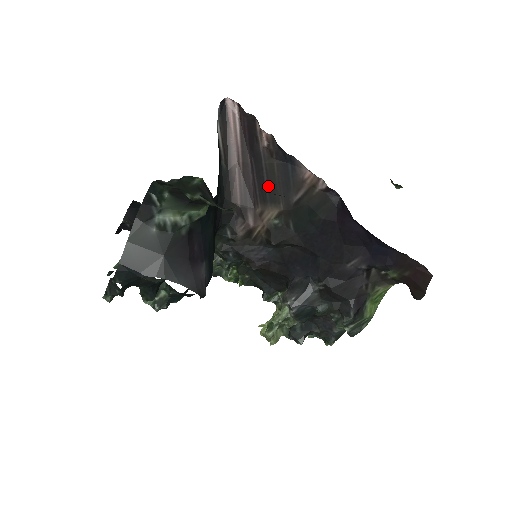
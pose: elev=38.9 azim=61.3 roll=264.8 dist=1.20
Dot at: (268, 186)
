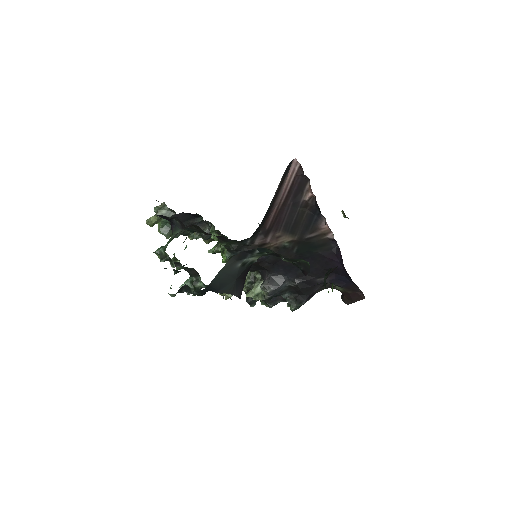
Dot at: (294, 223)
